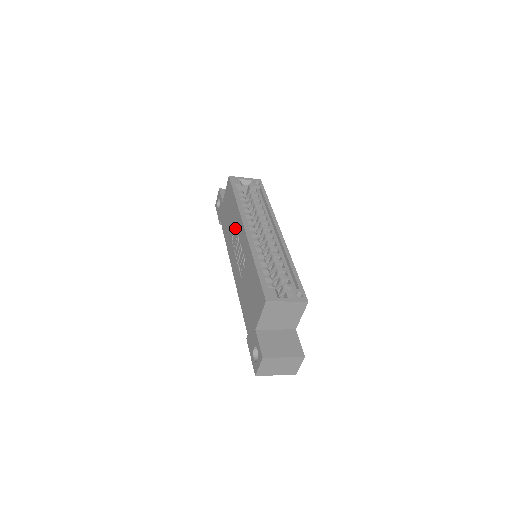
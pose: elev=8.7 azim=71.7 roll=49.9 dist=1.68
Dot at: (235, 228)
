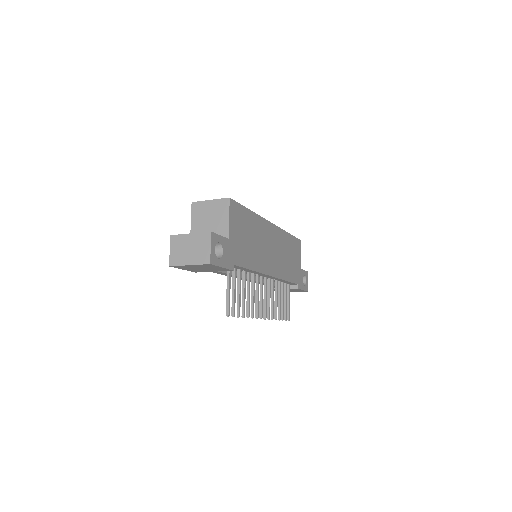
Dot at: occluded
